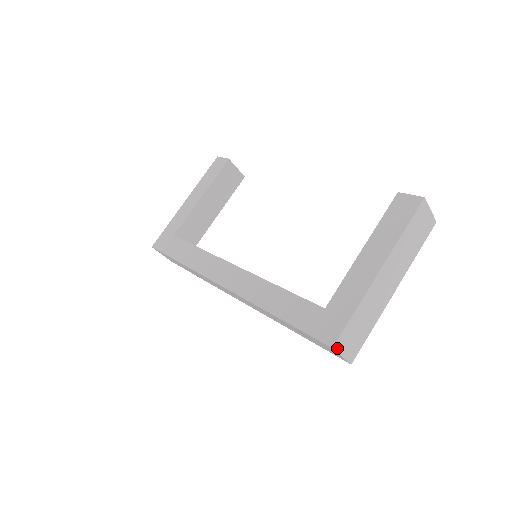
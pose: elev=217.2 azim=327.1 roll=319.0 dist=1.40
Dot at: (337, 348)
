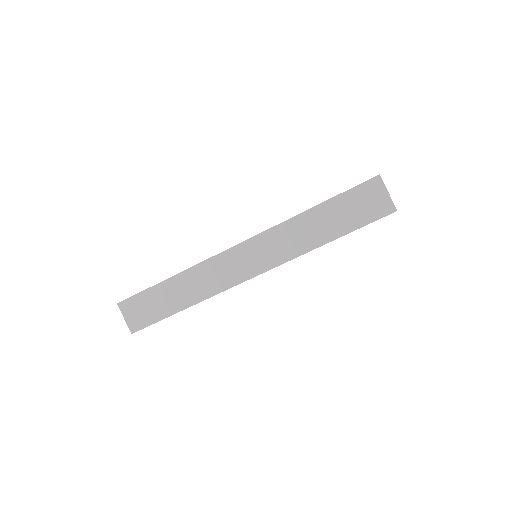
Dot at: (382, 180)
